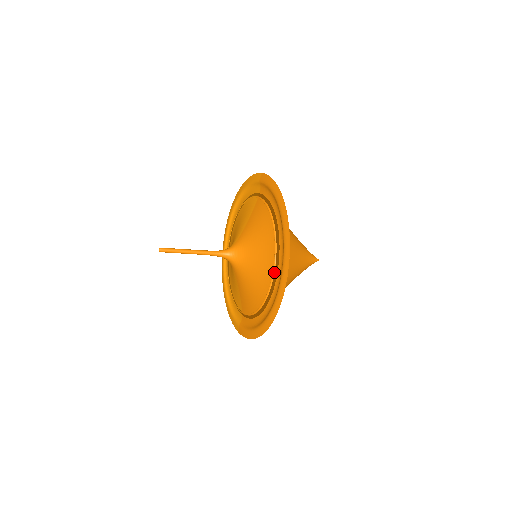
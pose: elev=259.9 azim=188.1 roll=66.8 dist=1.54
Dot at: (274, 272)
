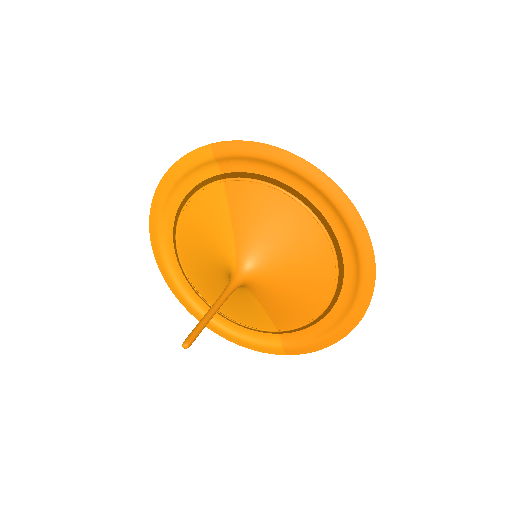
Dot at: (336, 255)
